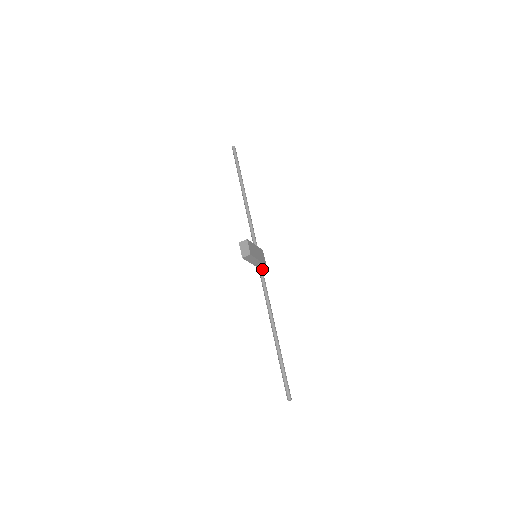
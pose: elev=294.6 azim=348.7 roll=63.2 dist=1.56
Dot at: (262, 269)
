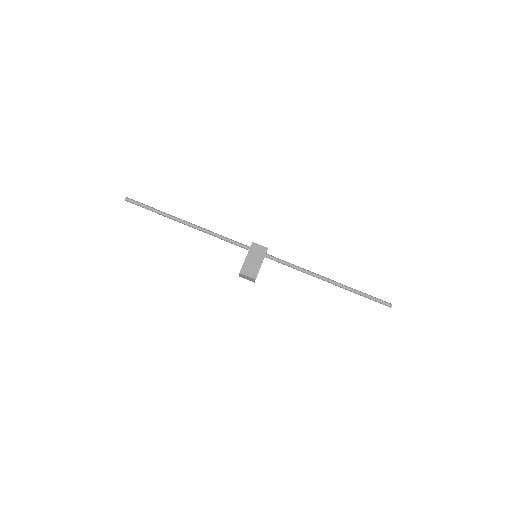
Dot at: (271, 257)
